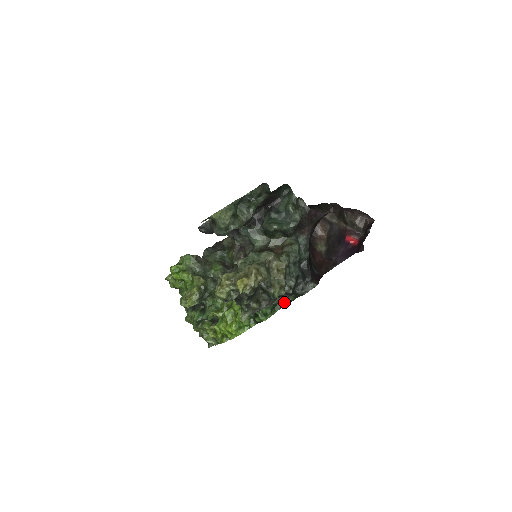
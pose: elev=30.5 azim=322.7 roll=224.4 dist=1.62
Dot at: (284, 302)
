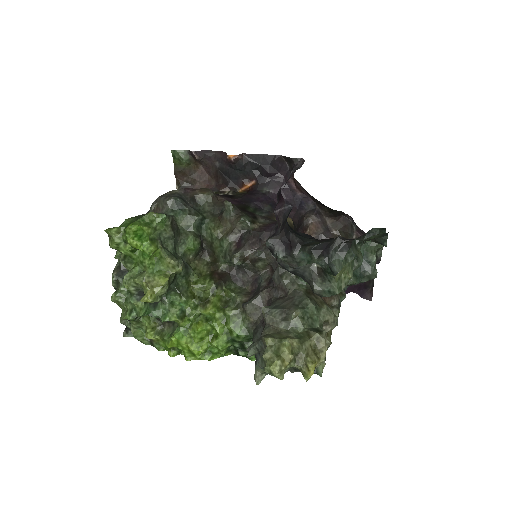
Dot at: occluded
